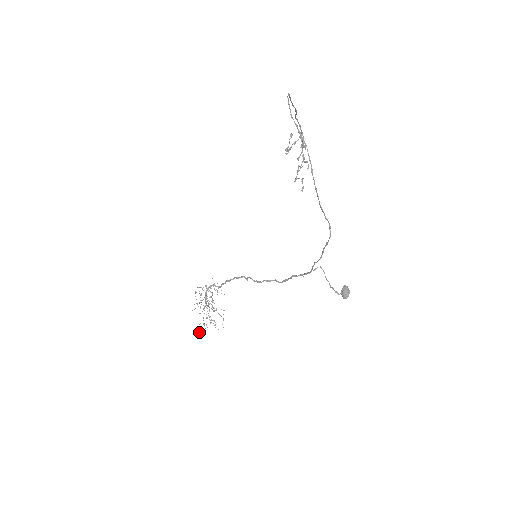
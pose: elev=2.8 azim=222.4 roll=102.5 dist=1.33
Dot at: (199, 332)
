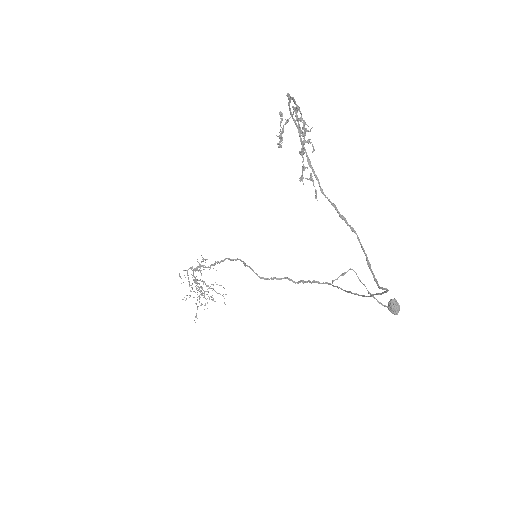
Dot at: occluded
